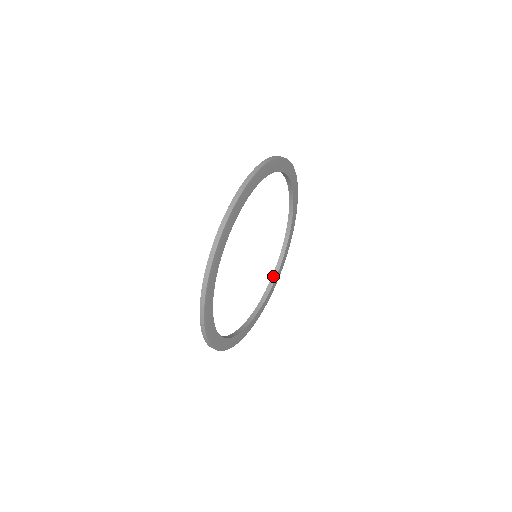
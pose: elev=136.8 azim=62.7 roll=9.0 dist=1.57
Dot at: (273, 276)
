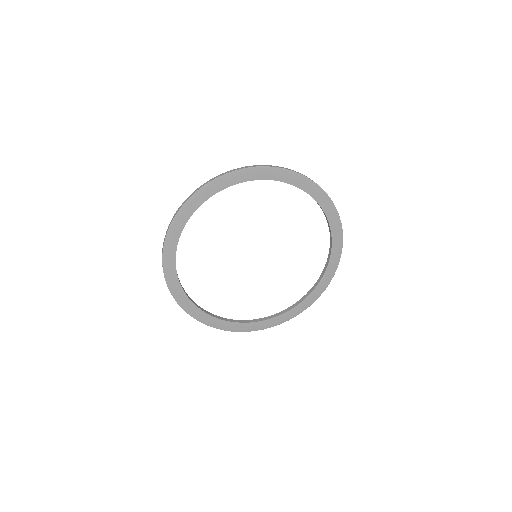
Dot at: (230, 319)
